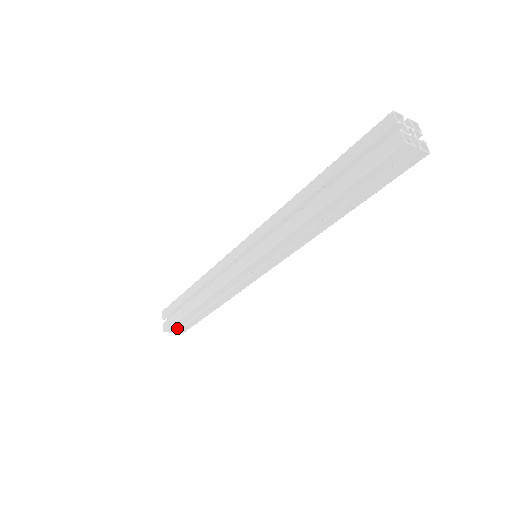
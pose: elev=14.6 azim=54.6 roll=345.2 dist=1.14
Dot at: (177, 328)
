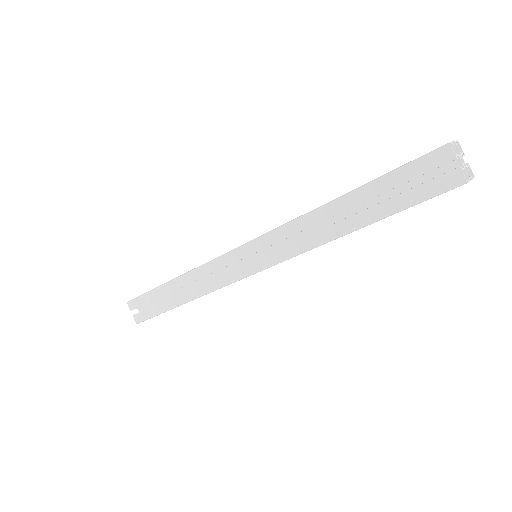
Dot at: occluded
